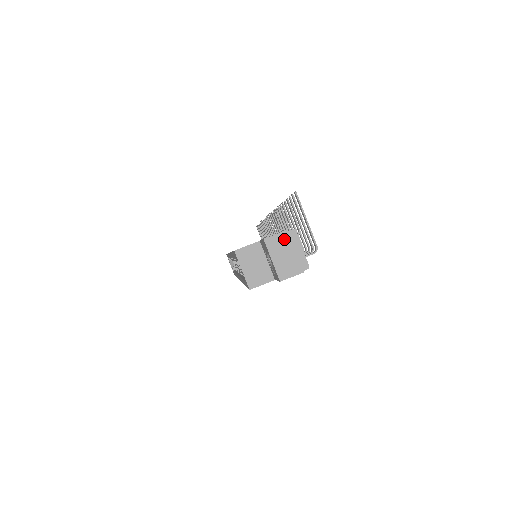
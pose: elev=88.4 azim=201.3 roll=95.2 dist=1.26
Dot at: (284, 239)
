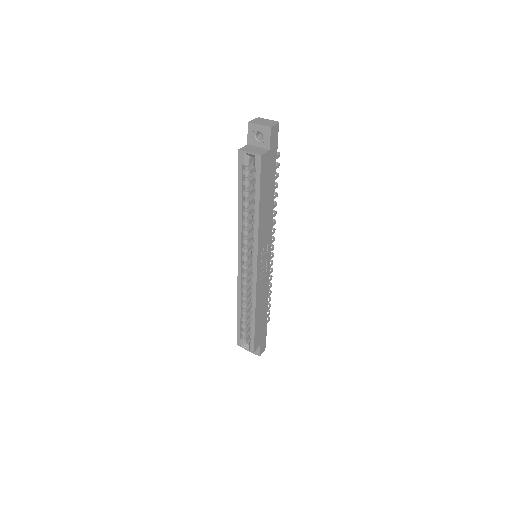
Dot at: (257, 120)
